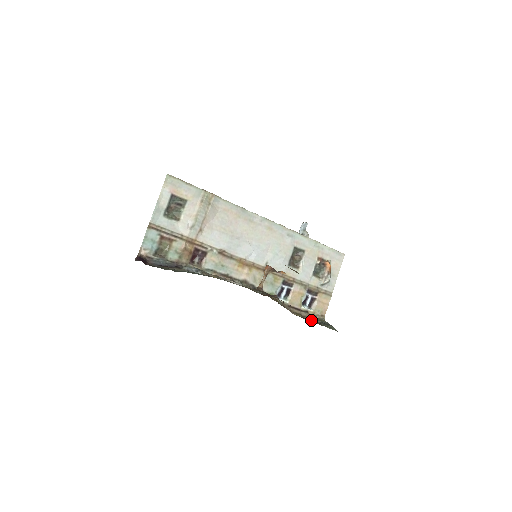
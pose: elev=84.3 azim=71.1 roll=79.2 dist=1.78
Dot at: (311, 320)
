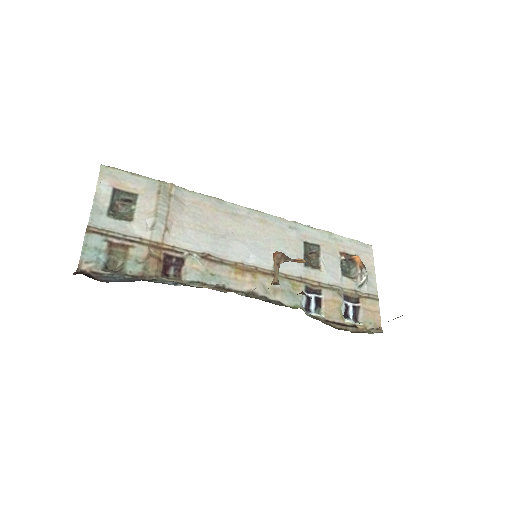
Dot at: occluded
